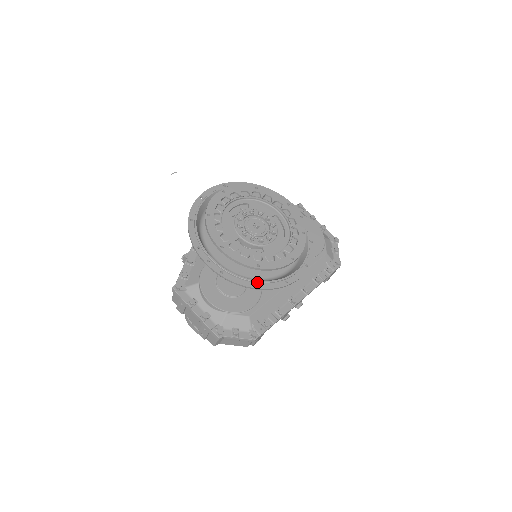
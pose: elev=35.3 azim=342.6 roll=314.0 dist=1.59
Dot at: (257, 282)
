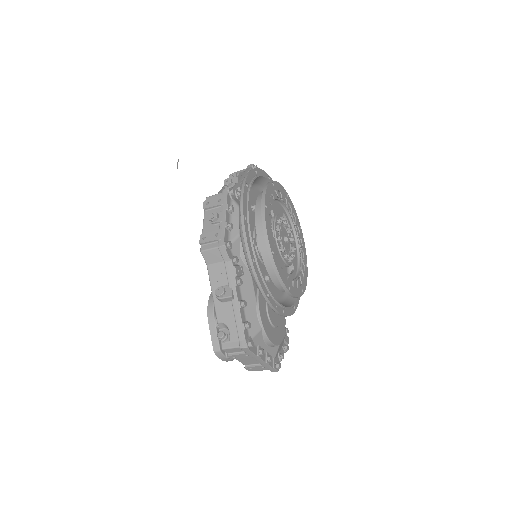
Dot at: (295, 303)
